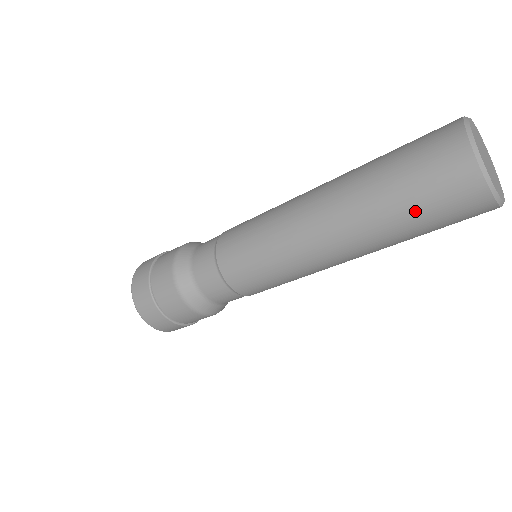
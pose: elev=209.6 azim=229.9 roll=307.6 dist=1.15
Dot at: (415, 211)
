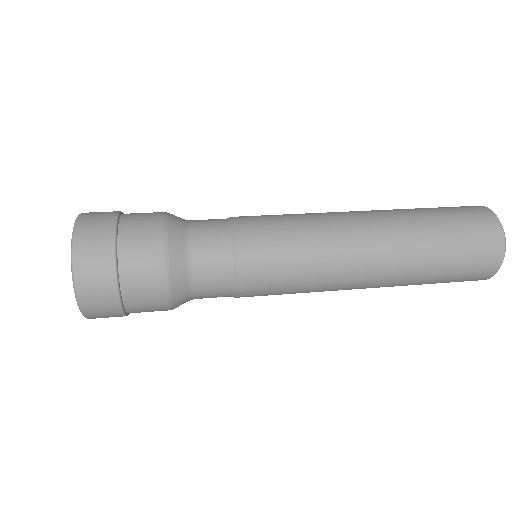
Dot at: (448, 273)
